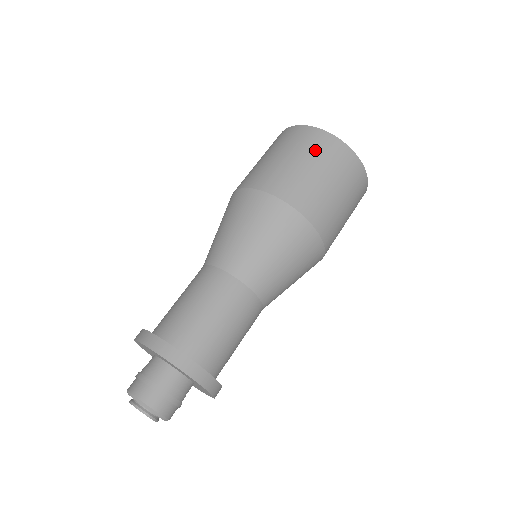
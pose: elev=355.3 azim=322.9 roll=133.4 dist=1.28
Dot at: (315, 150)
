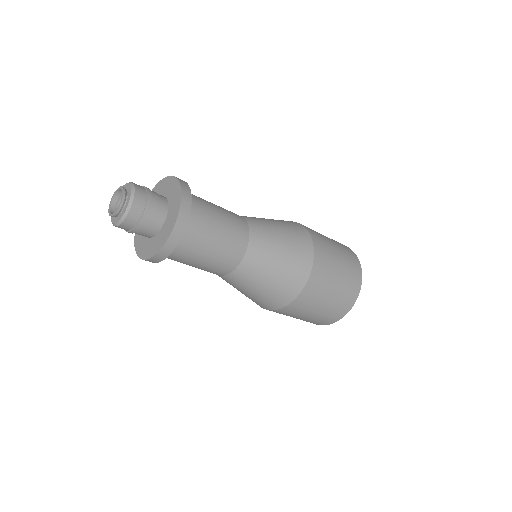
Dot at: occluded
